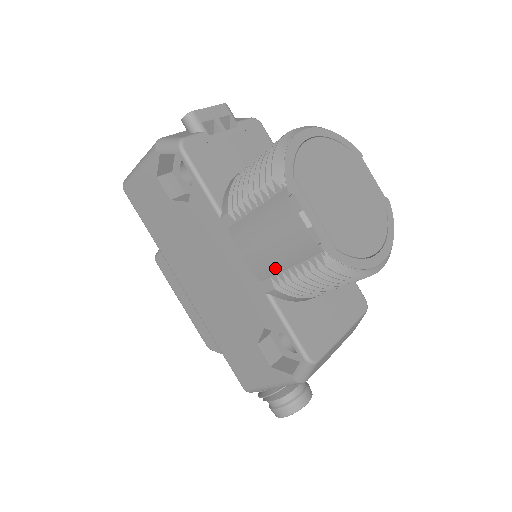
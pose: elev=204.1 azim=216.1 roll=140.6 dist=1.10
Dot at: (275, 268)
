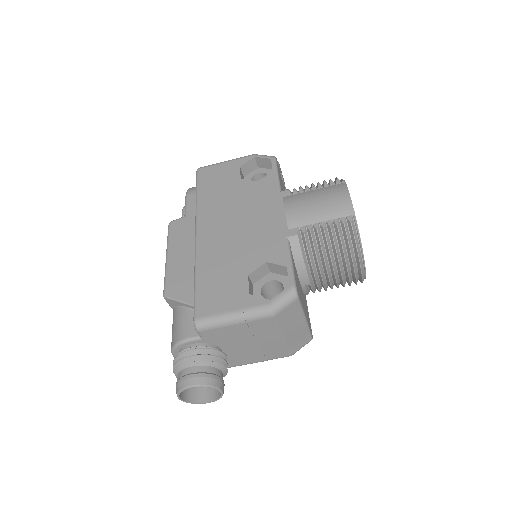
Dot at: (309, 220)
